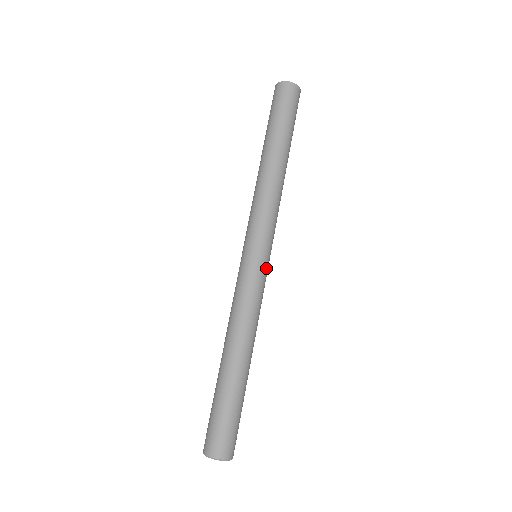
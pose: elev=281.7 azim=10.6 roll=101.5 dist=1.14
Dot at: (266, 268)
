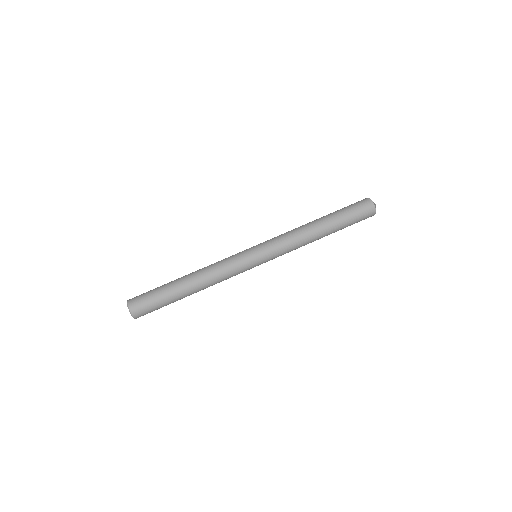
Dot at: (253, 267)
